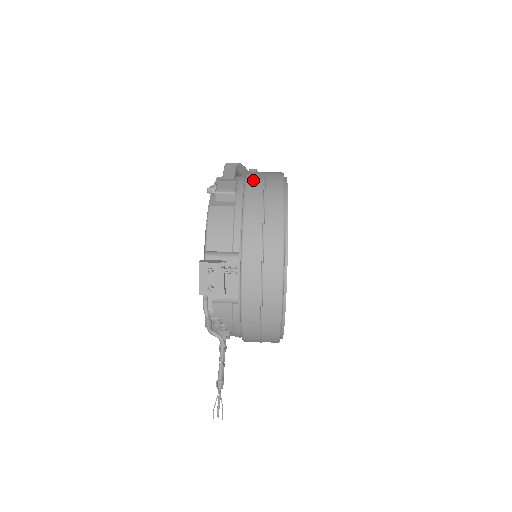
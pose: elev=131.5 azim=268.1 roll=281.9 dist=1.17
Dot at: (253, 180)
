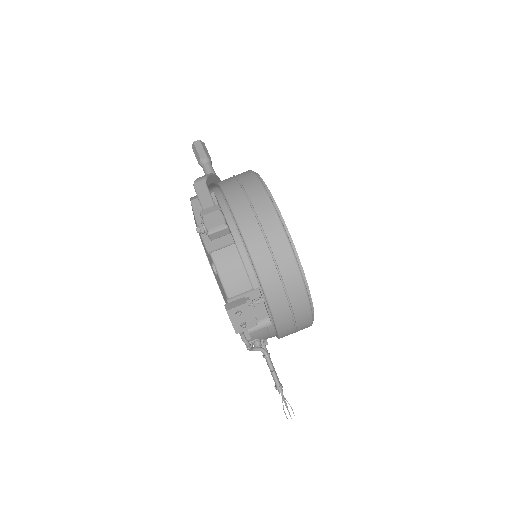
Dot at: (238, 204)
